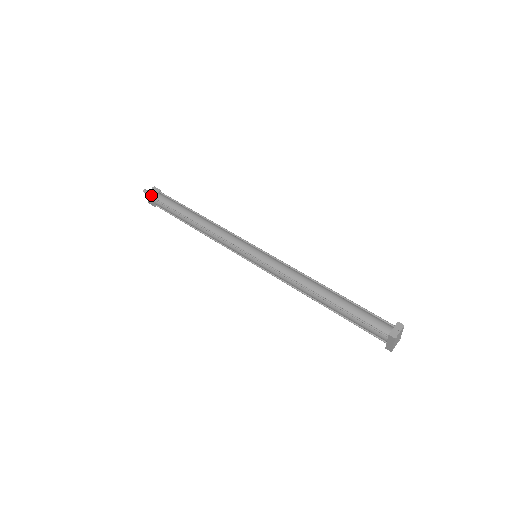
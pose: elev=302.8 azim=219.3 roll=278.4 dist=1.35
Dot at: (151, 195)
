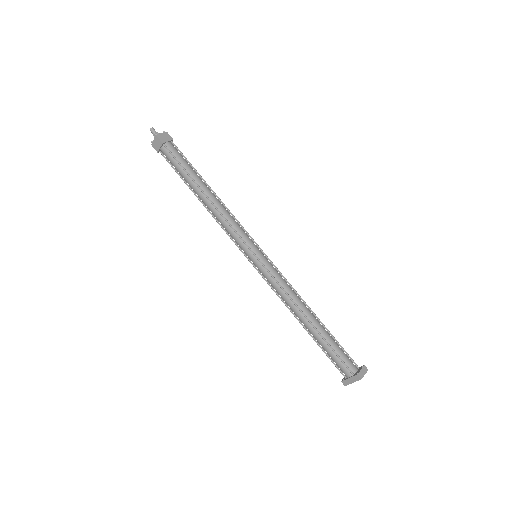
Dot at: (163, 140)
